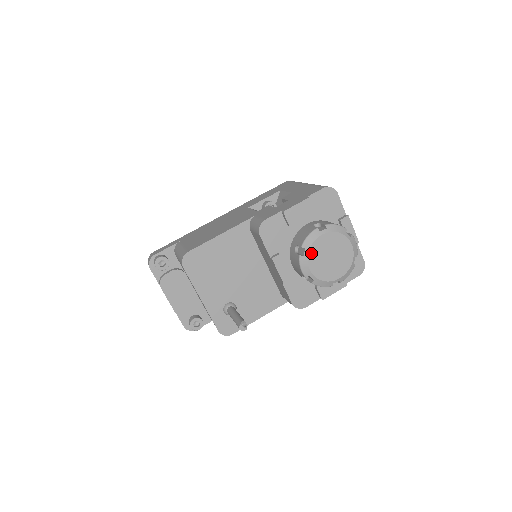
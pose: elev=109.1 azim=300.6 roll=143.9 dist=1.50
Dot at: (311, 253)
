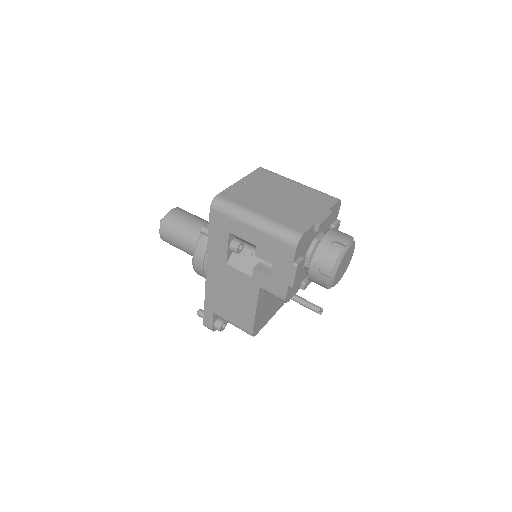
Dot at: (335, 283)
